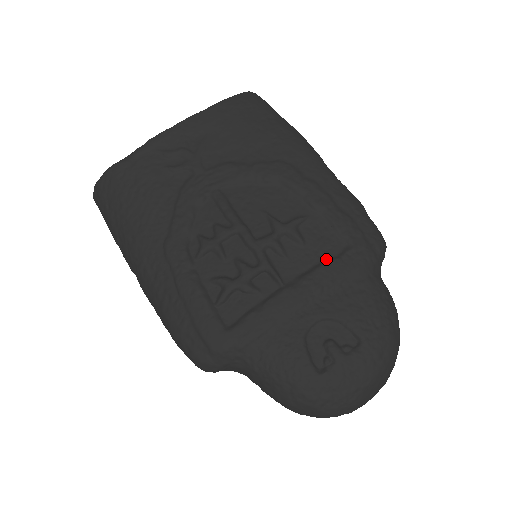
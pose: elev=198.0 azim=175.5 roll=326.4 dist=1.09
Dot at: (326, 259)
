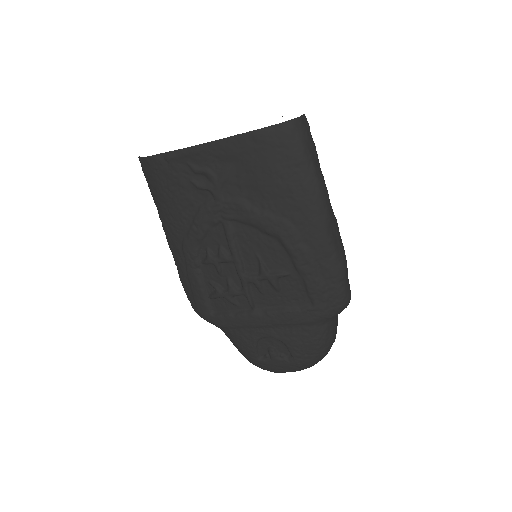
Dot at: (291, 306)
